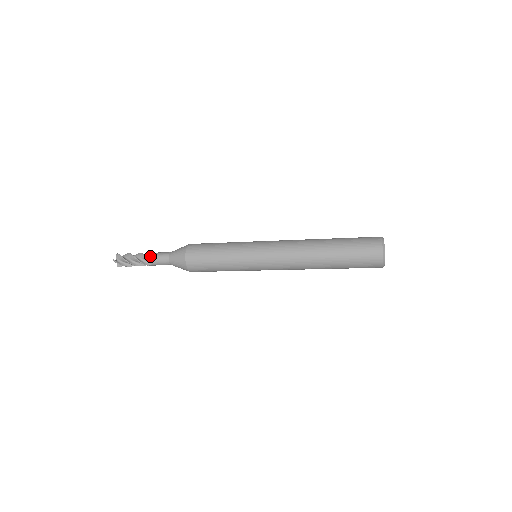
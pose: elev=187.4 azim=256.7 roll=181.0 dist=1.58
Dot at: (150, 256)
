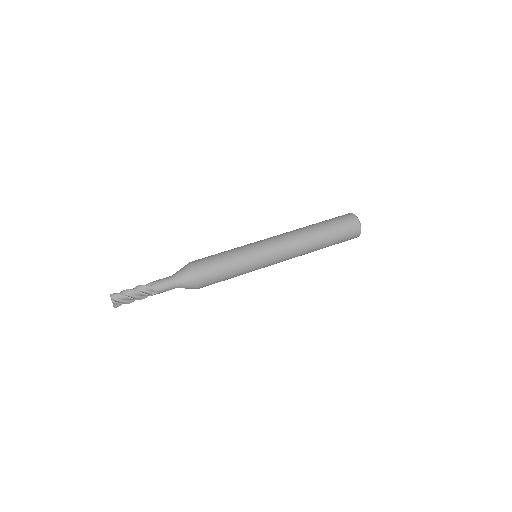
Dot at: occluded
